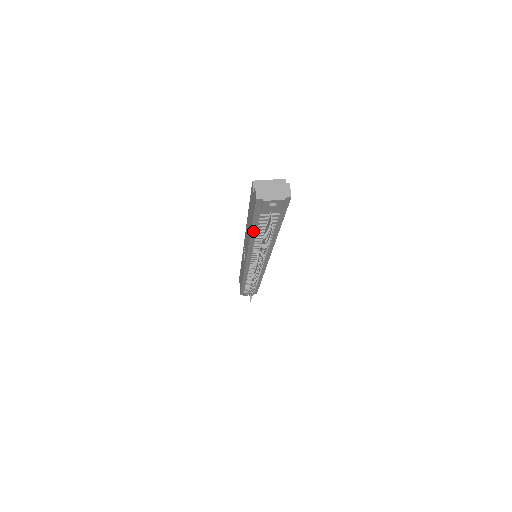
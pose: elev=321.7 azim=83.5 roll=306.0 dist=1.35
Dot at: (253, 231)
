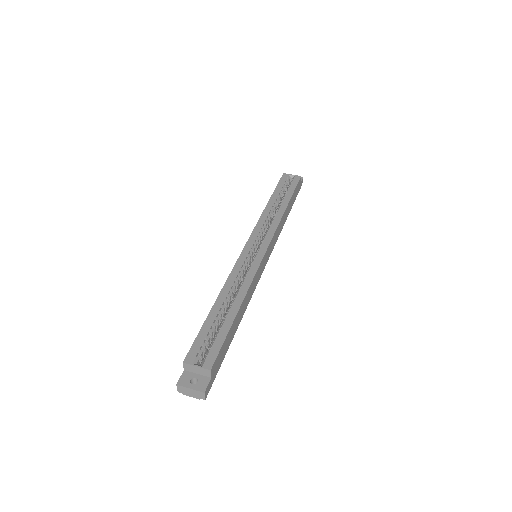
Dot at: occluded
